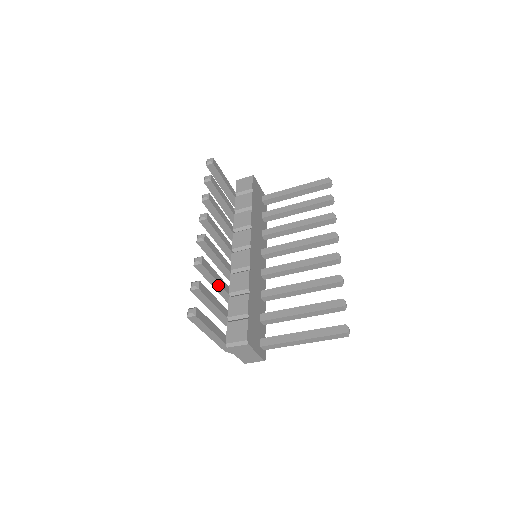
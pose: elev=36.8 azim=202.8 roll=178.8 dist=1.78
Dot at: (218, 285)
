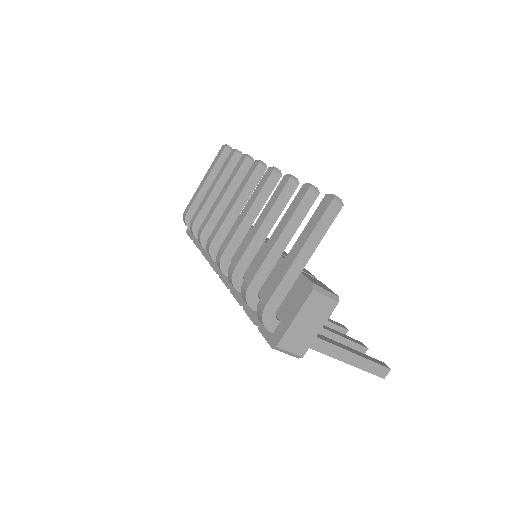
Dot at: (266, 232)
